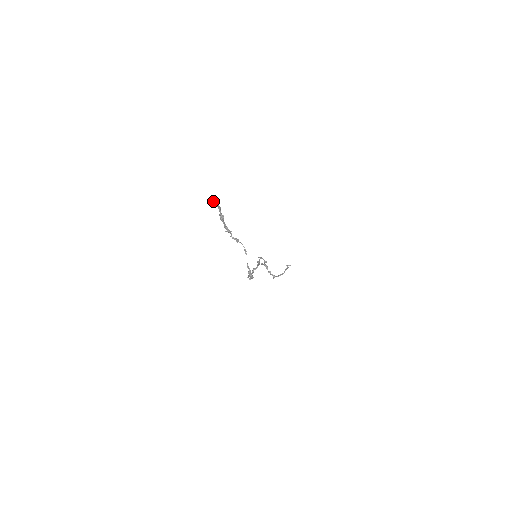
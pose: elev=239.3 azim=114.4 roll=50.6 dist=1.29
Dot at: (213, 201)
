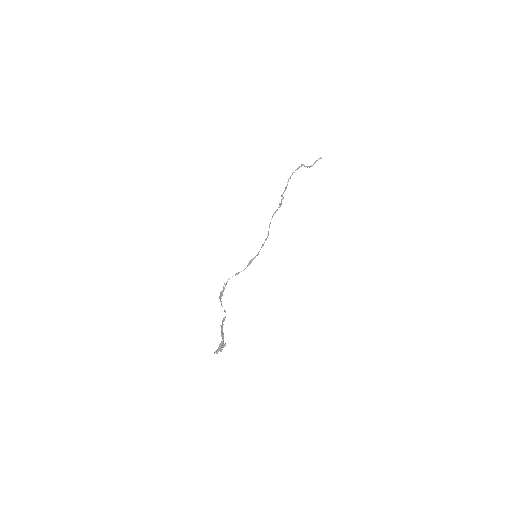
Dot at: occluded
